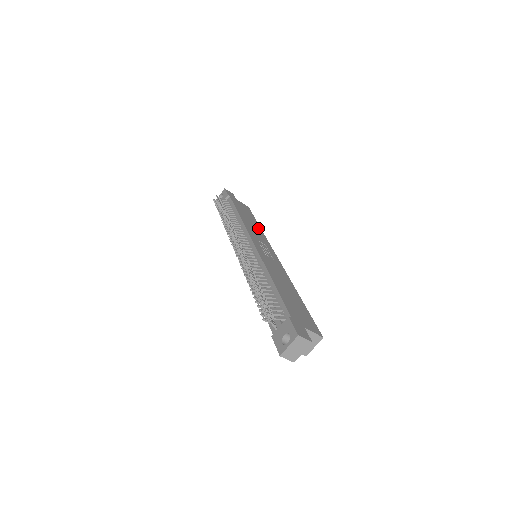
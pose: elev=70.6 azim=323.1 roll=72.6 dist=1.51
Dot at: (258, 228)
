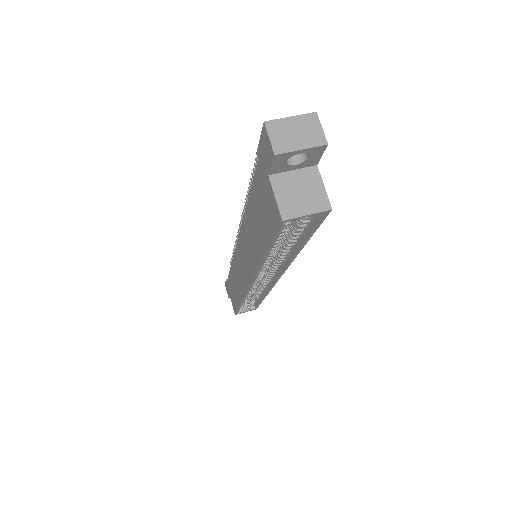
Dot at: occluded
